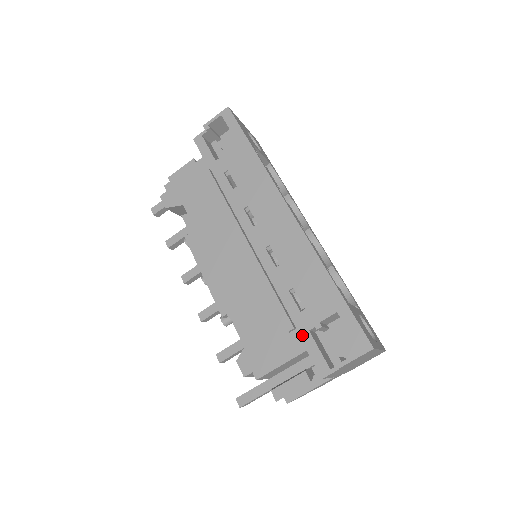
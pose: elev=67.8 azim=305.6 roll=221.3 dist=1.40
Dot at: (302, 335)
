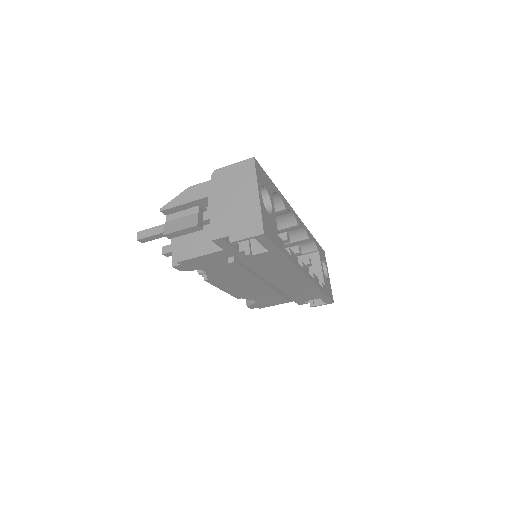
Dot at: (293, 299)
